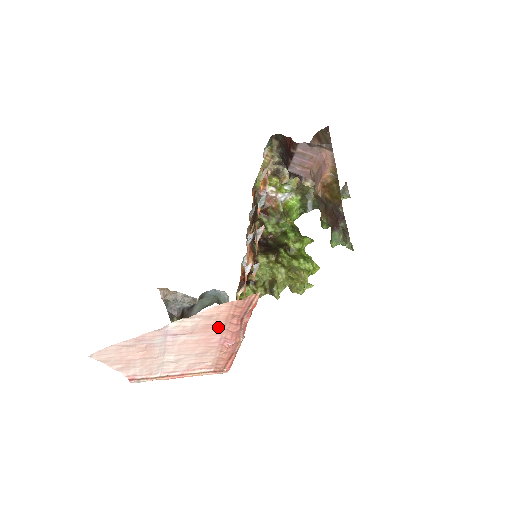
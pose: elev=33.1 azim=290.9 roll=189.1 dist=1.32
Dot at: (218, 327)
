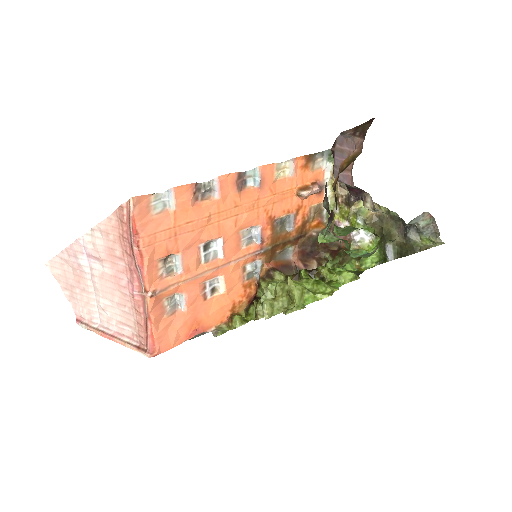
Dot at: (120, 257)
